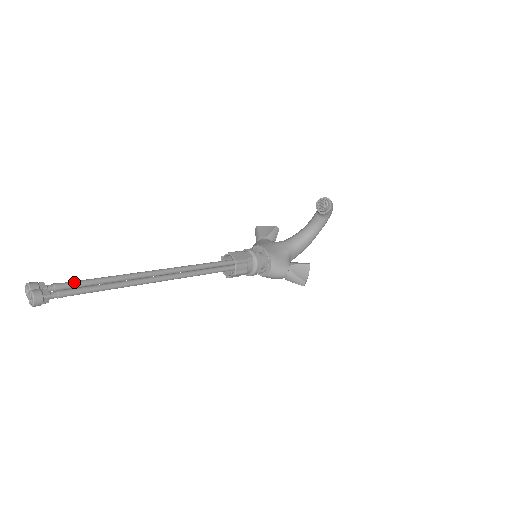
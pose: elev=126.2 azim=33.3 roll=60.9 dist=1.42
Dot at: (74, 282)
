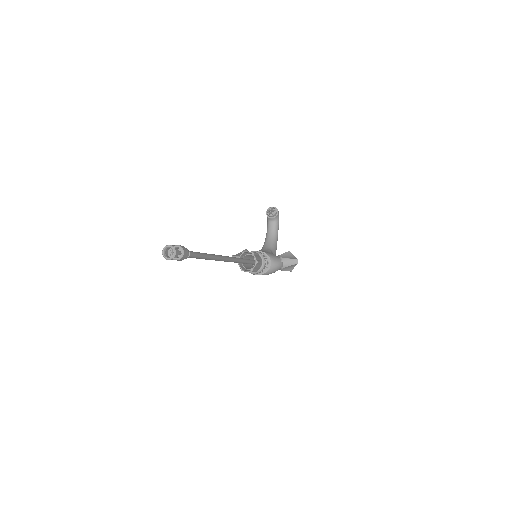
Dot at: occluded
